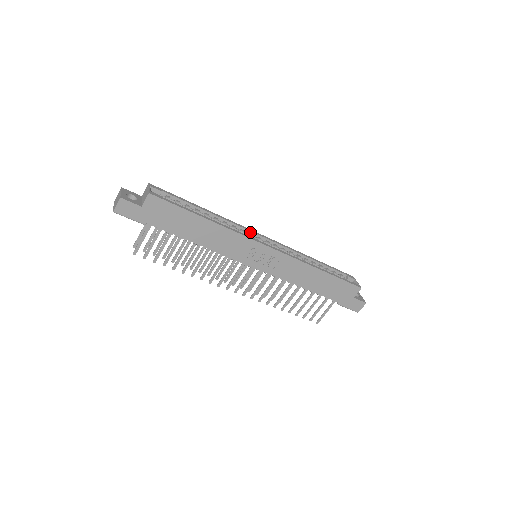
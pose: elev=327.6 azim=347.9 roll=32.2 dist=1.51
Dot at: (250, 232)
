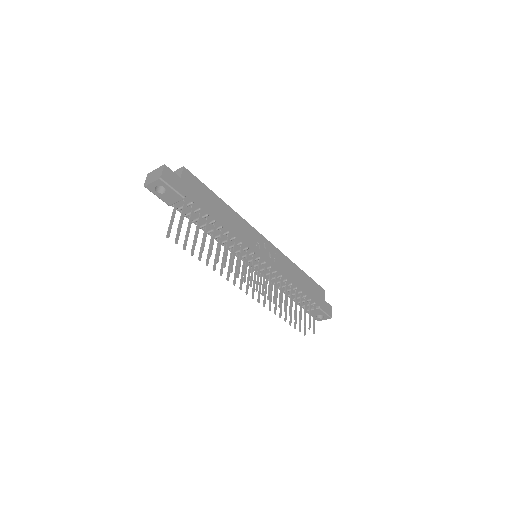
Dot at: occluded
